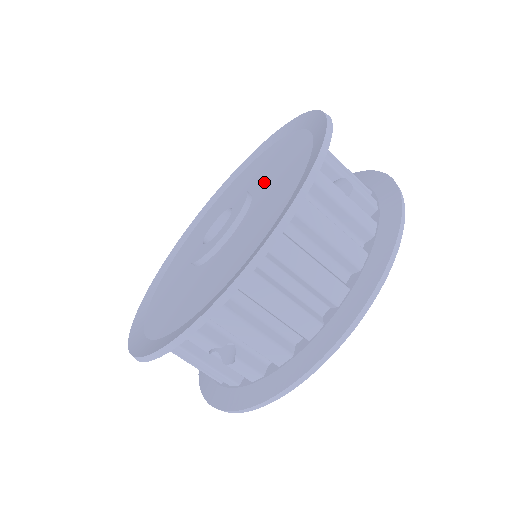
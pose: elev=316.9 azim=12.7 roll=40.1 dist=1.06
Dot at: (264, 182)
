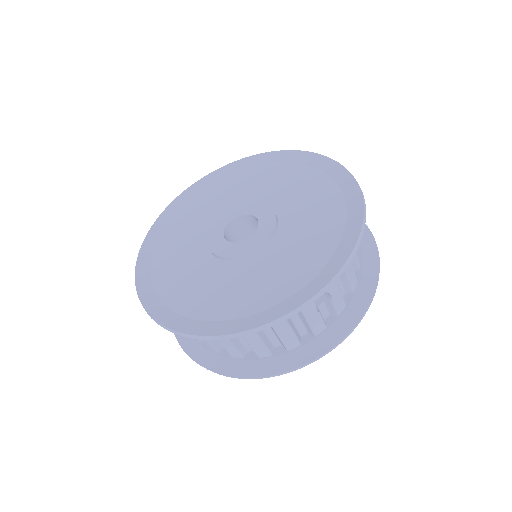
Dot at: (288, 236)
